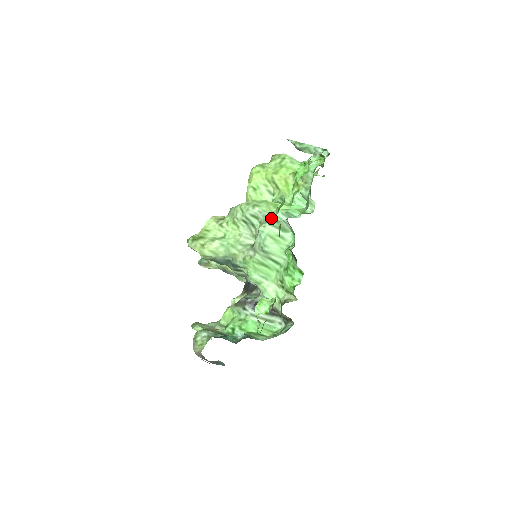
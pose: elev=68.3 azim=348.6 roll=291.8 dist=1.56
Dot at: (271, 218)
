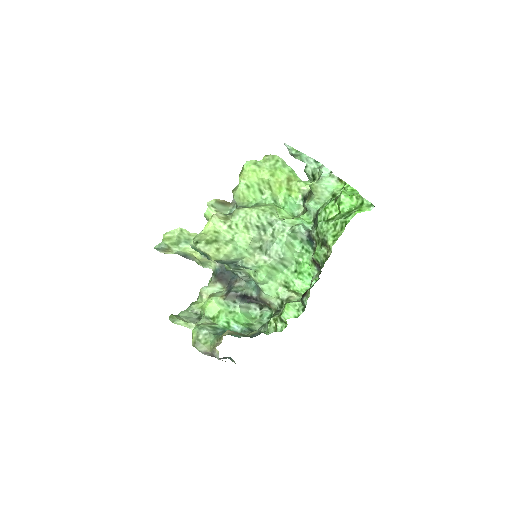
Dot at: (289, 228)
